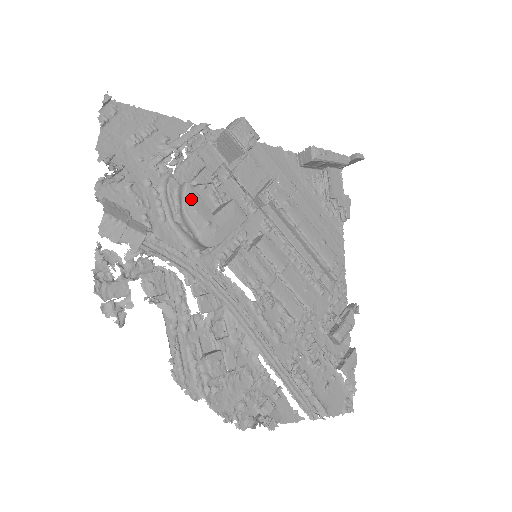
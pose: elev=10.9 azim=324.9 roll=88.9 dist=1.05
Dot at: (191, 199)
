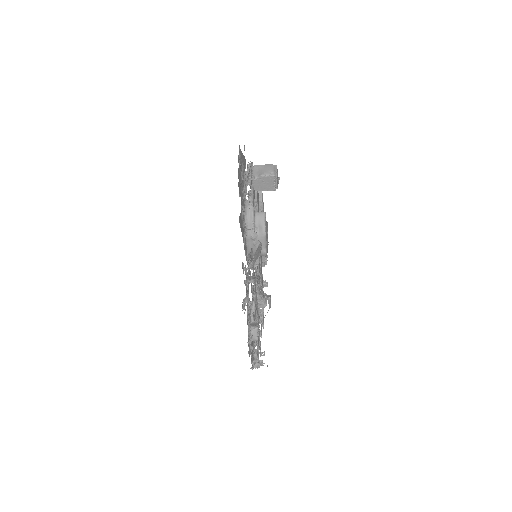
Dot at: (266, 225)
